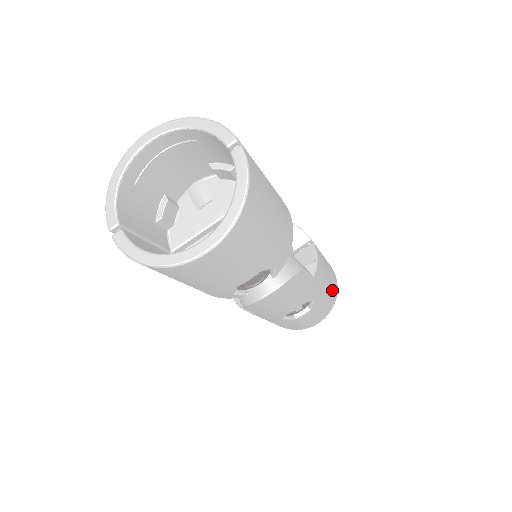
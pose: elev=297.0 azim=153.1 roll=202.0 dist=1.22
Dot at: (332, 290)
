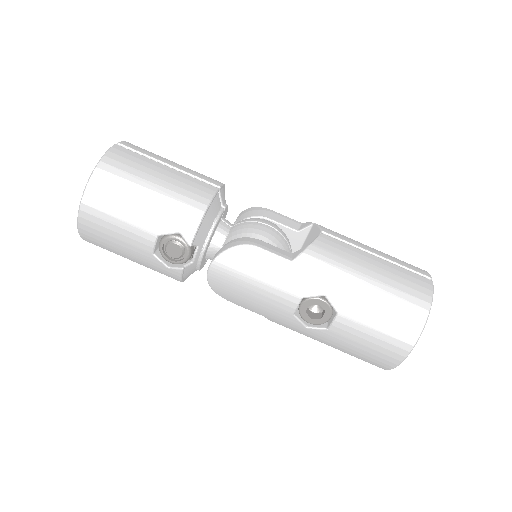
Dot at: (396, 297)
